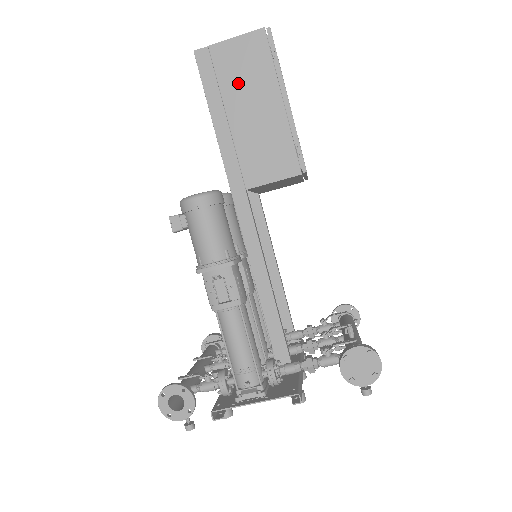
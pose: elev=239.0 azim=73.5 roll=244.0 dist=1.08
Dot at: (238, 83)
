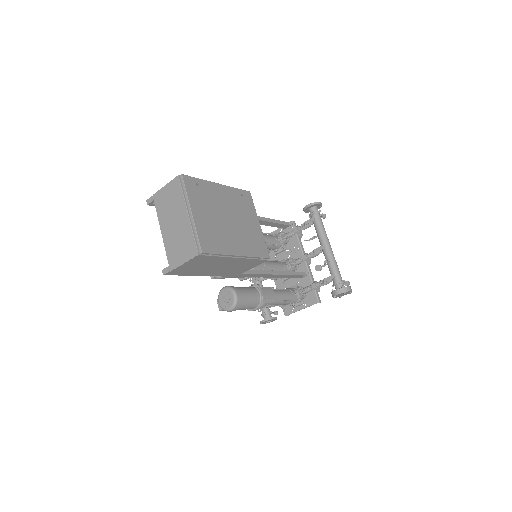
Dot at: (203, 267)
